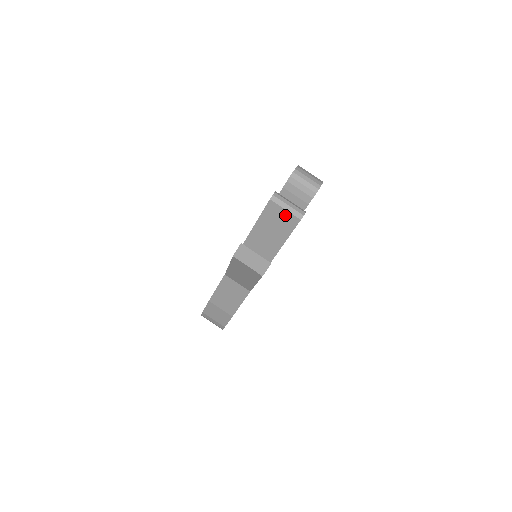
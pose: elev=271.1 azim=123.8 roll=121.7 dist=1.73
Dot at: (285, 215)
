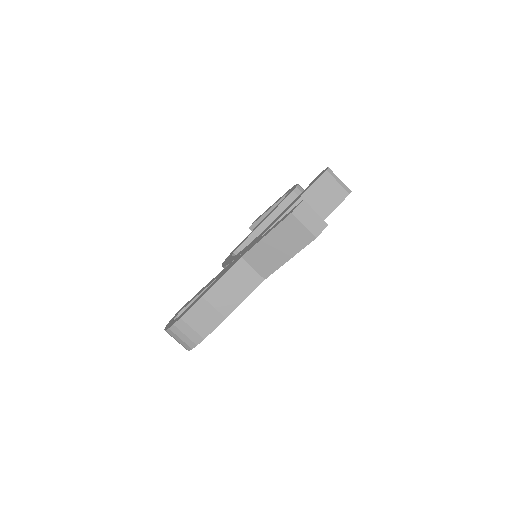
Dot at: (336, 188)
